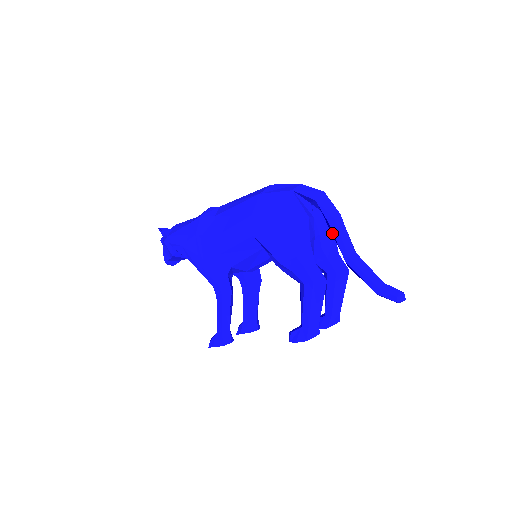
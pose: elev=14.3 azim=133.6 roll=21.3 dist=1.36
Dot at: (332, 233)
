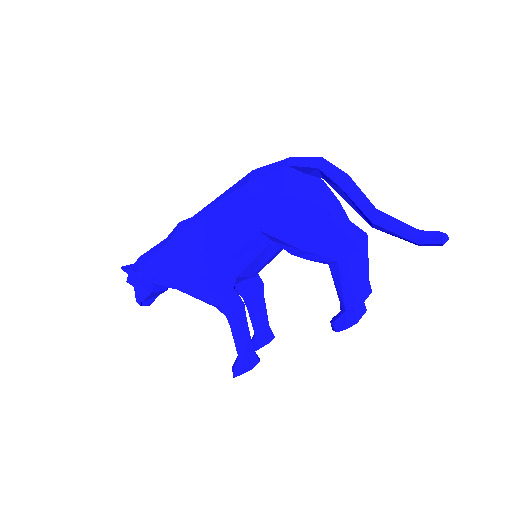
Dot at: (345, 198)
